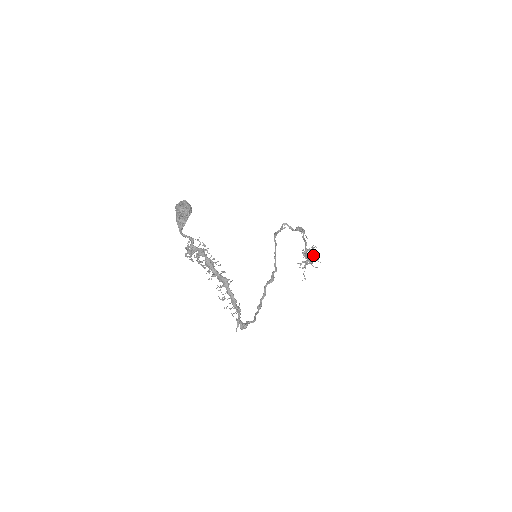
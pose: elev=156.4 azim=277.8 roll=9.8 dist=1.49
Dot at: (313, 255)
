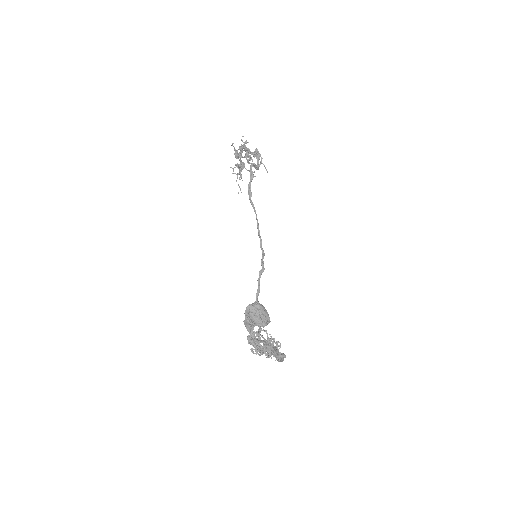
Dot at: (247, 157)
